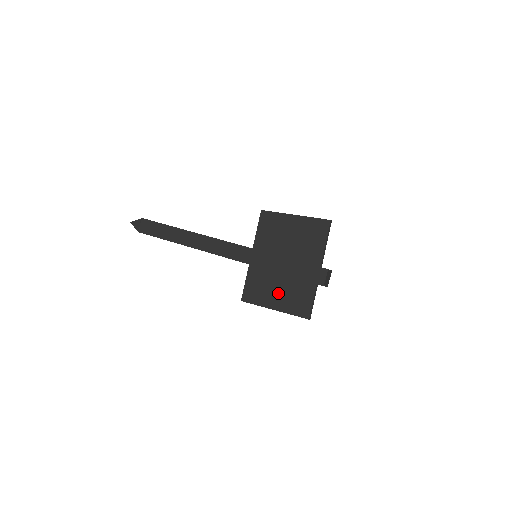
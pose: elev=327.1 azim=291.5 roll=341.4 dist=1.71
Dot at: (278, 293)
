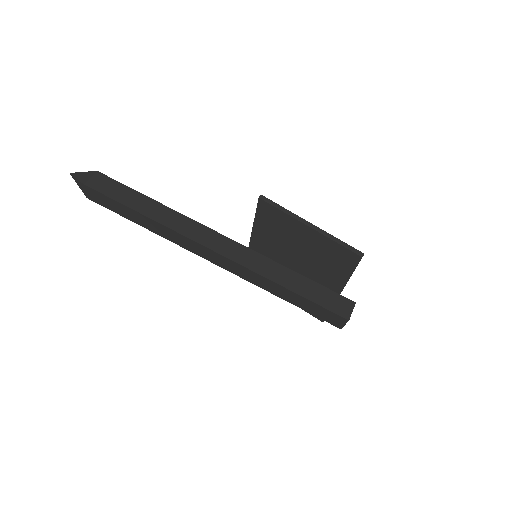
Dot at: occluded
